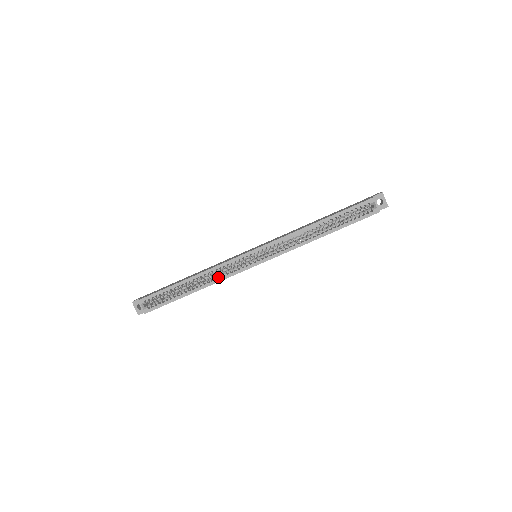
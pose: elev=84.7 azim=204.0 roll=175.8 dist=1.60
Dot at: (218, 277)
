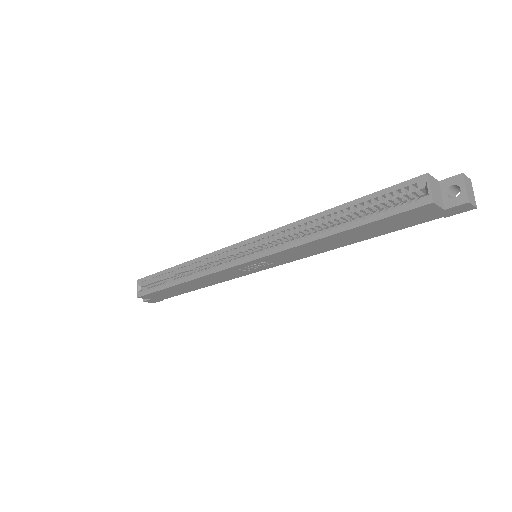
Dot at: (202, 270)
